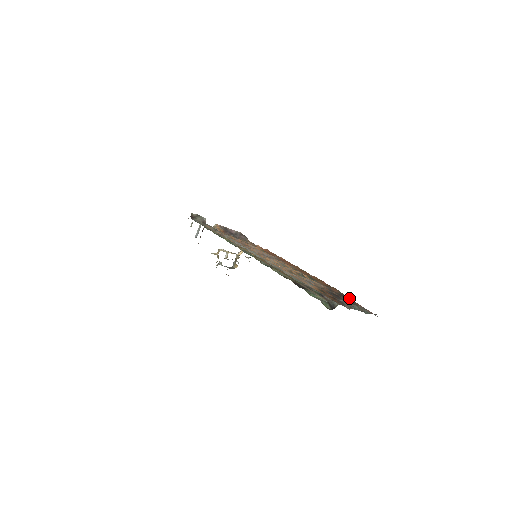
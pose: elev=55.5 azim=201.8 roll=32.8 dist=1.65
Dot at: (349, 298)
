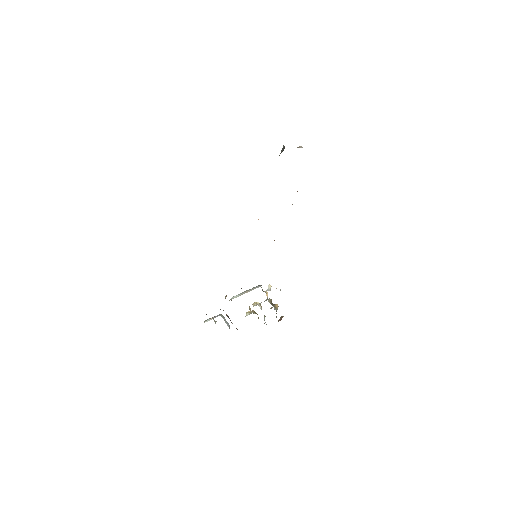
Dot at: occluded
